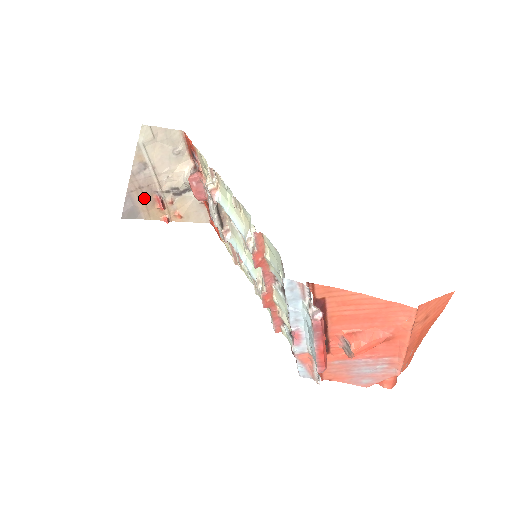
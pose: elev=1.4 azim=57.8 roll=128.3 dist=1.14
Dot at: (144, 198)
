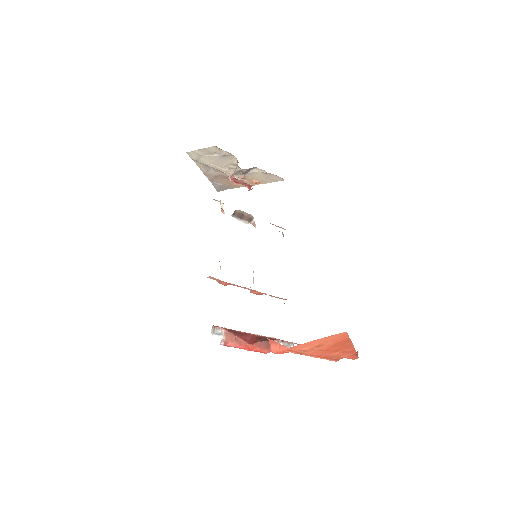
Dot at: (223, 180)
